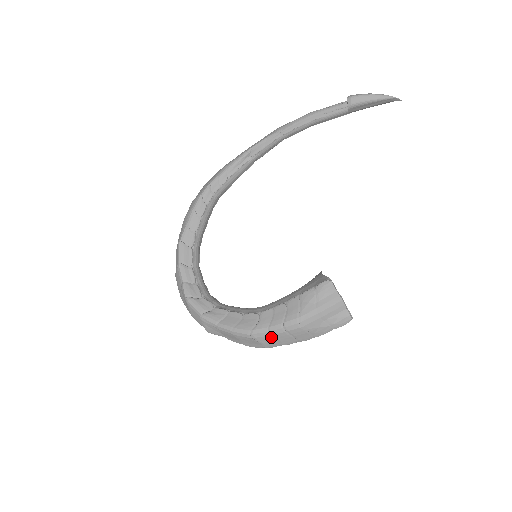
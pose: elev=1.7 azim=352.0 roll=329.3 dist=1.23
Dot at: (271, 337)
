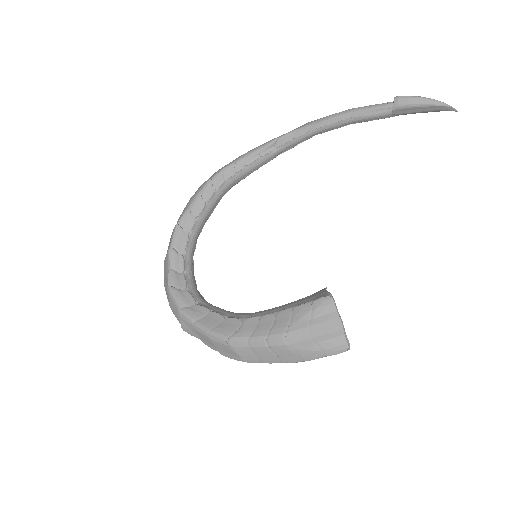
Dot at: (250, 349)
